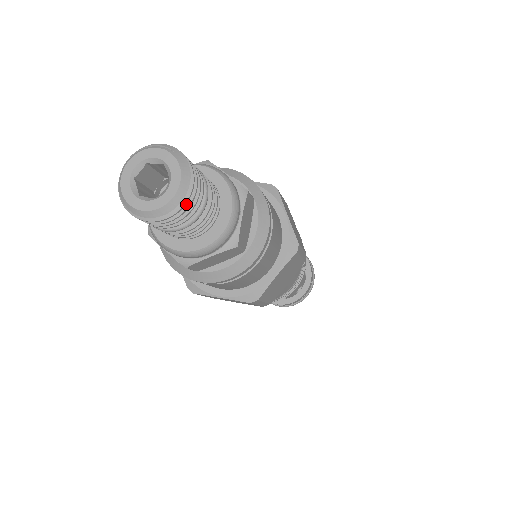
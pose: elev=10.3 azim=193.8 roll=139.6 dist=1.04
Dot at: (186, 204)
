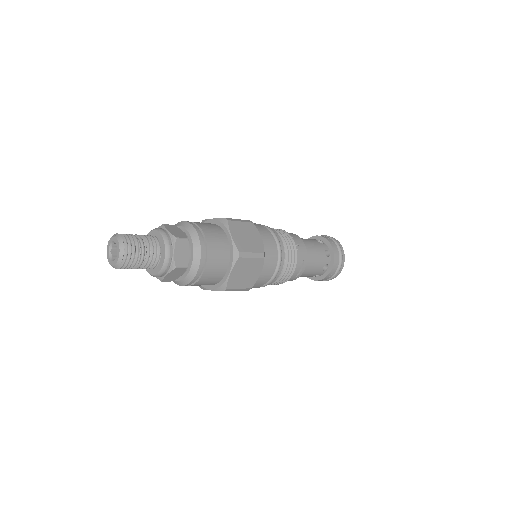
Dot at: (128, 259)
